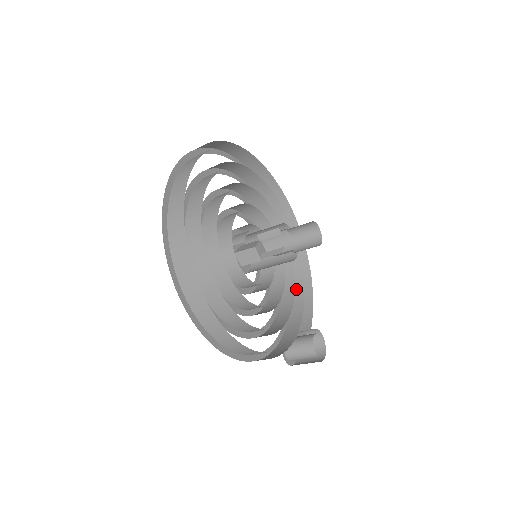
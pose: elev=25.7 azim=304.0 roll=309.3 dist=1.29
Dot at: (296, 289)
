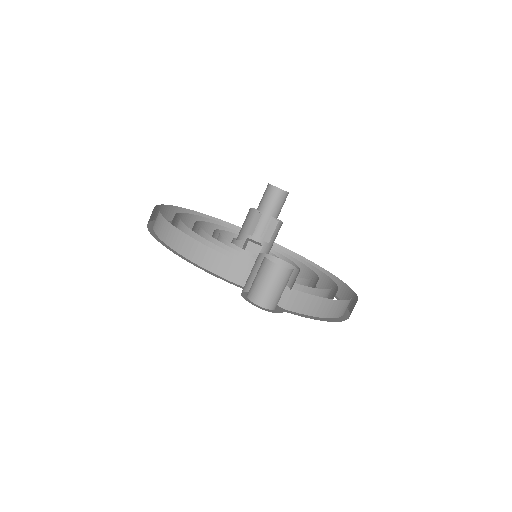
Dot at: occluded
